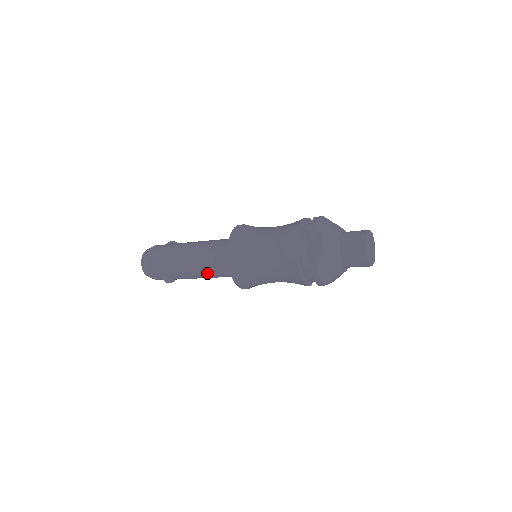
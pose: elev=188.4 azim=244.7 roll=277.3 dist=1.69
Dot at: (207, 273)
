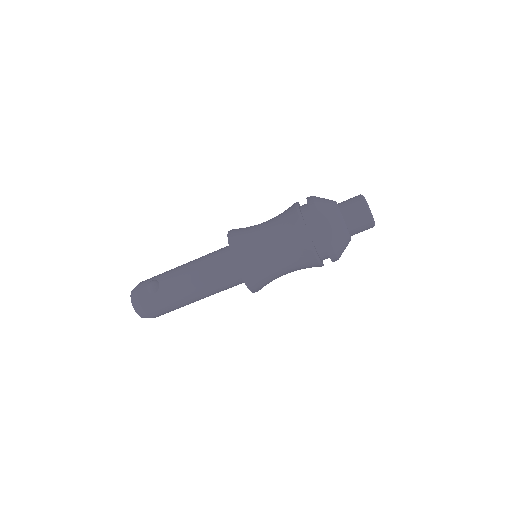
Dot at: (201, 260)
